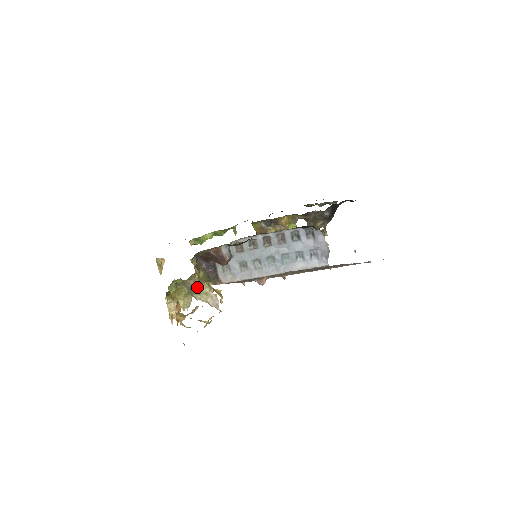
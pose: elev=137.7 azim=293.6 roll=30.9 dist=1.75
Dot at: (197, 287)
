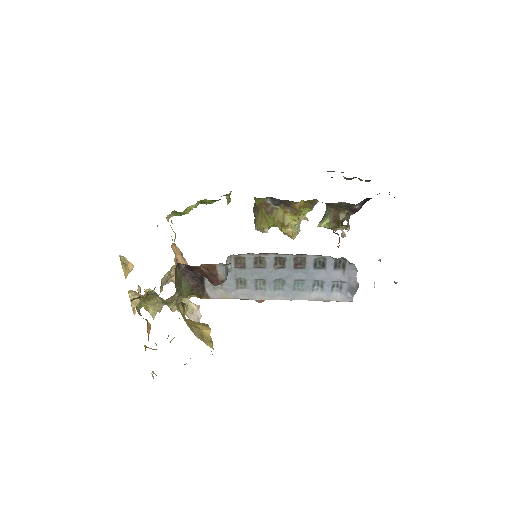
Dot at: occluded
